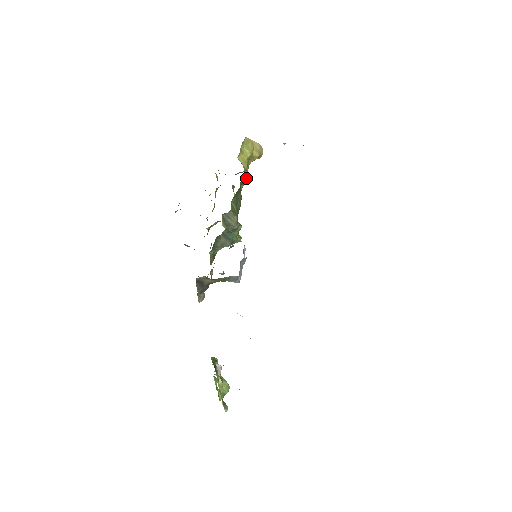
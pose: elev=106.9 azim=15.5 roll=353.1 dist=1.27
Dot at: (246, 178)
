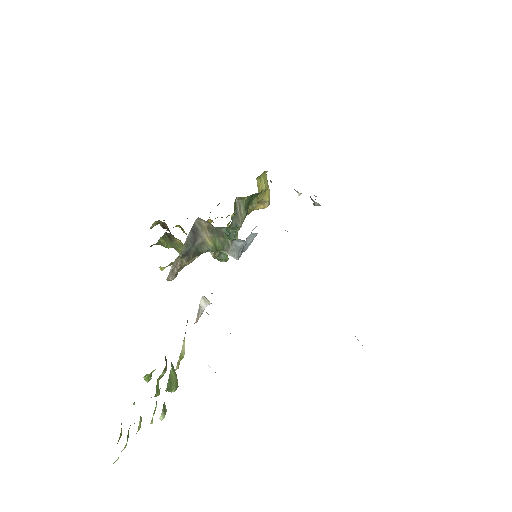
Dot at: (256, 202)
